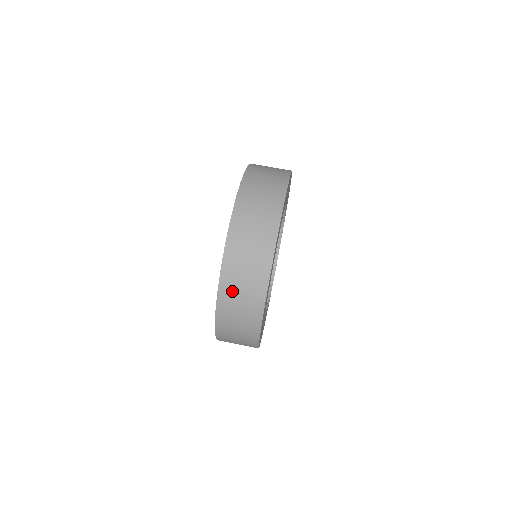
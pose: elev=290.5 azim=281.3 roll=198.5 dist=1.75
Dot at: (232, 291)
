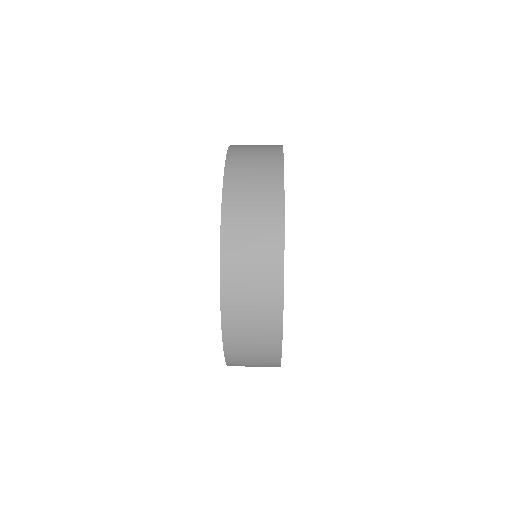
Dot at: (244, 151)
